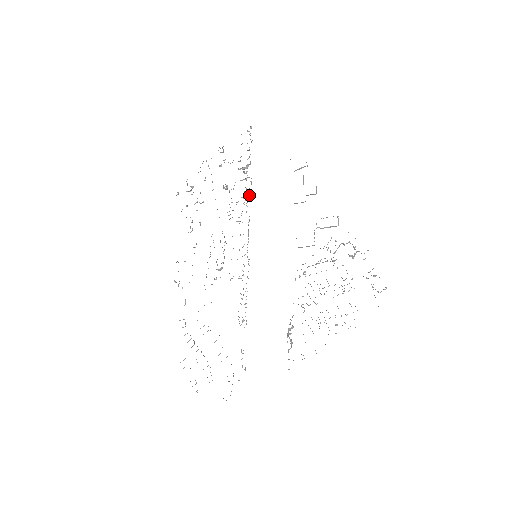
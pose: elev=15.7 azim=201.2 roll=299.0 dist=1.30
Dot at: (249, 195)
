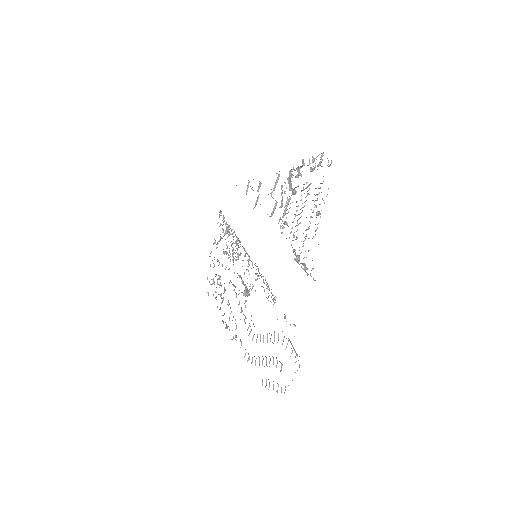
Dot at: (236, 237)
